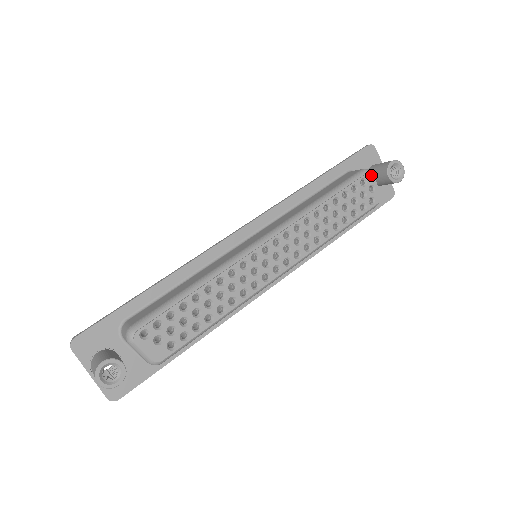
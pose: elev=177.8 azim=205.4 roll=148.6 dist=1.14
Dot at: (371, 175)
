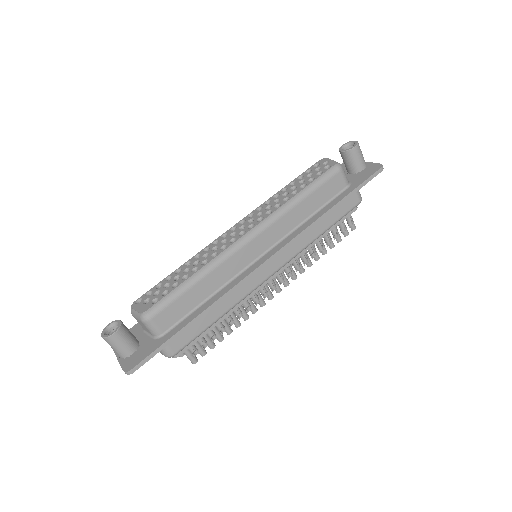
Dot at: (323, 159)
